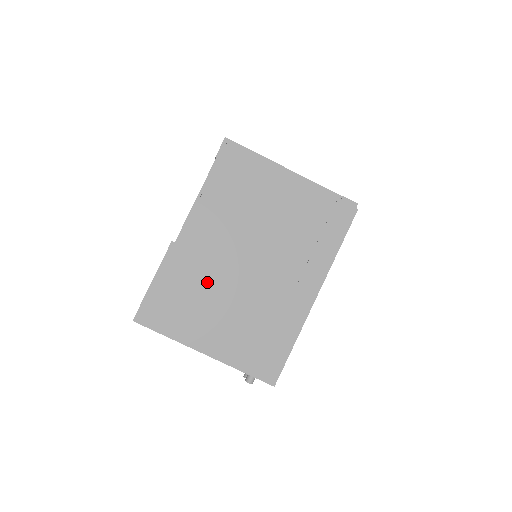
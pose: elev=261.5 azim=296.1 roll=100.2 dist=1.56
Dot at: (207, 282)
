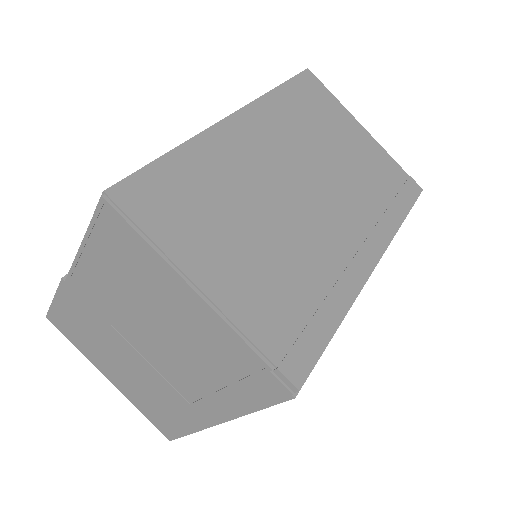
Dot at: (103, 334)
